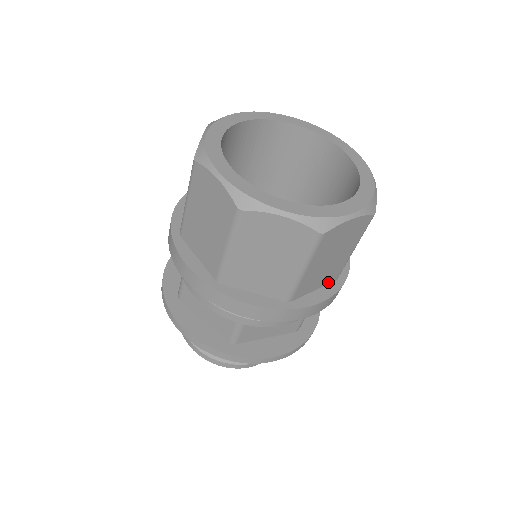
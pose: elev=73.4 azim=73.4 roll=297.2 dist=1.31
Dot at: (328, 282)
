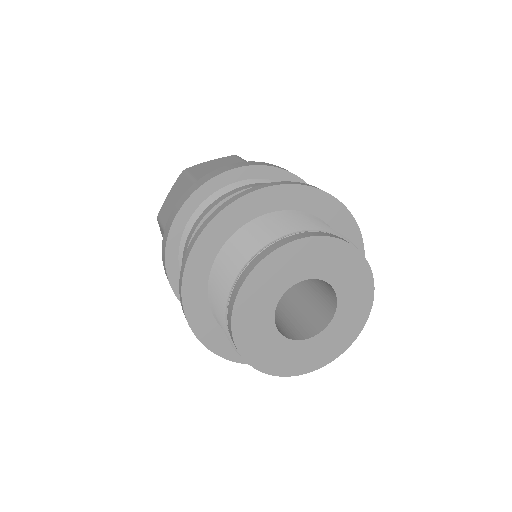
Dot at: occluded
